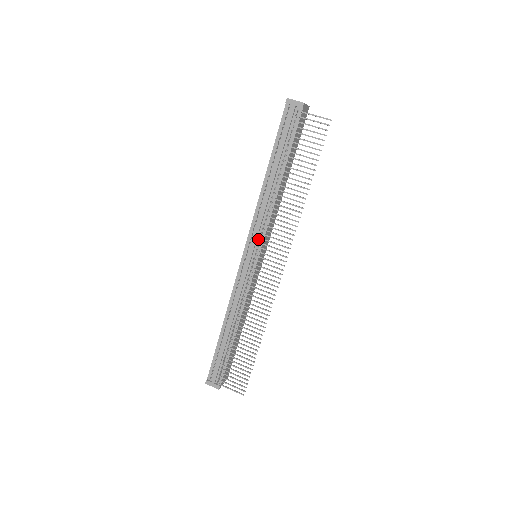
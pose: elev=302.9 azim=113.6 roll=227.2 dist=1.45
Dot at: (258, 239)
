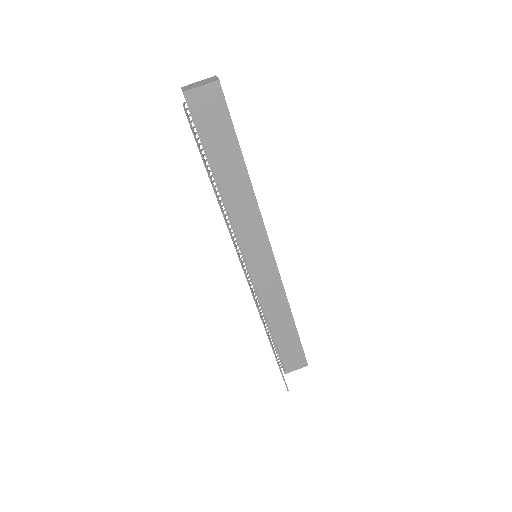
Dot at: occluded
